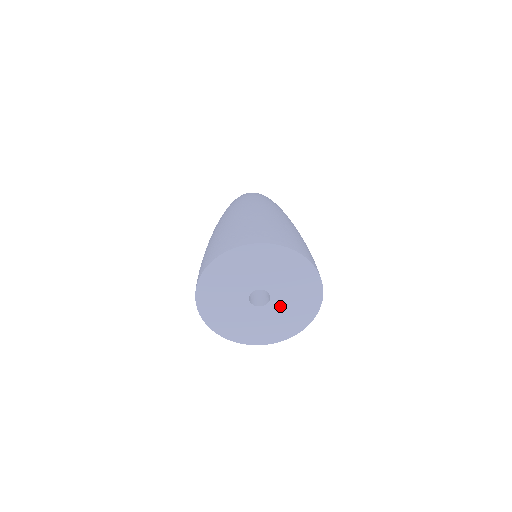
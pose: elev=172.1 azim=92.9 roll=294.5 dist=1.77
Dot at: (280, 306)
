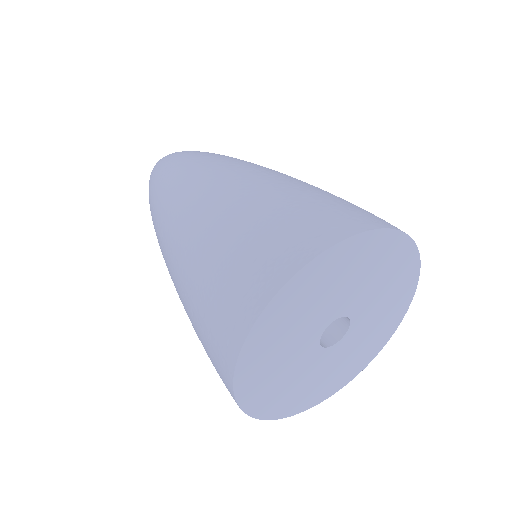
Dot at: (336, 356)
